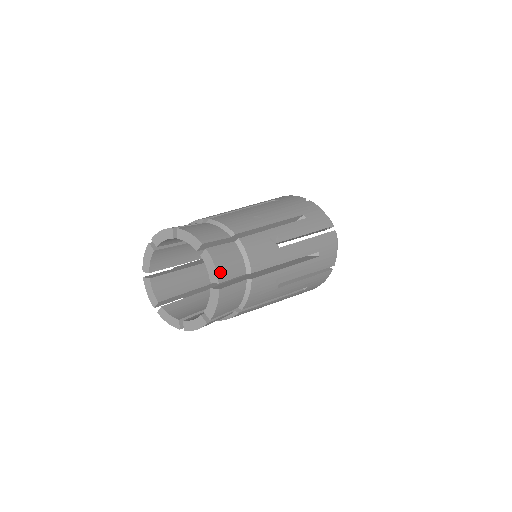
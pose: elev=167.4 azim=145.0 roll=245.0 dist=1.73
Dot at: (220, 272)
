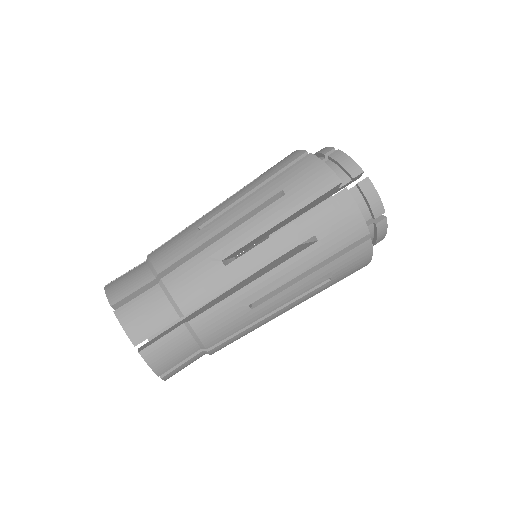
Dot at: (133, 333)
